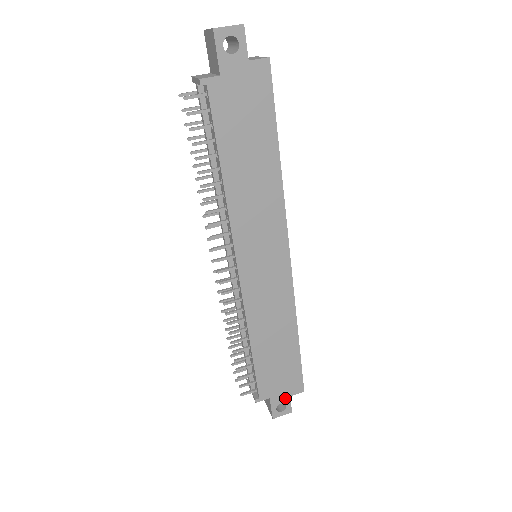
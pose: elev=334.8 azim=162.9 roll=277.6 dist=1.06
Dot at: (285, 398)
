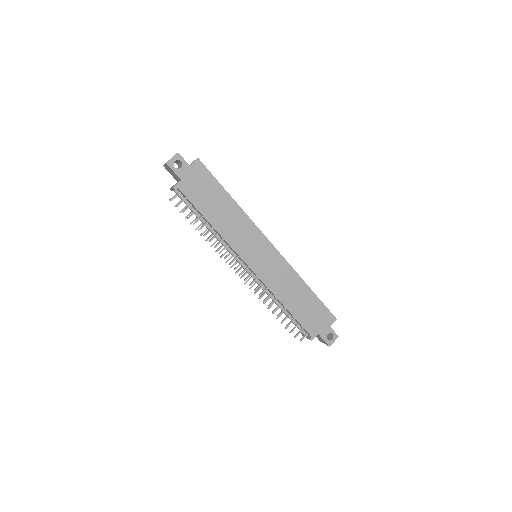
Dot at: (328, 329)
